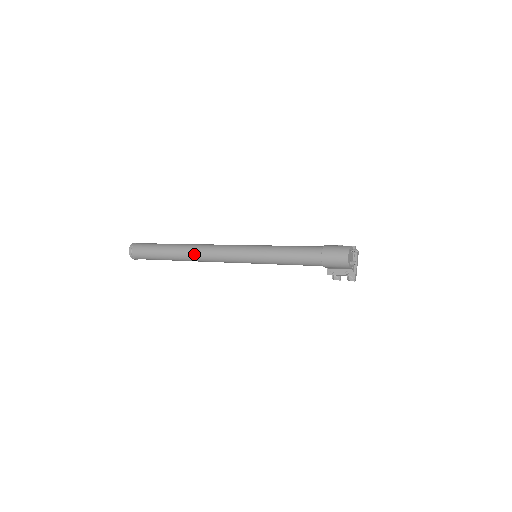
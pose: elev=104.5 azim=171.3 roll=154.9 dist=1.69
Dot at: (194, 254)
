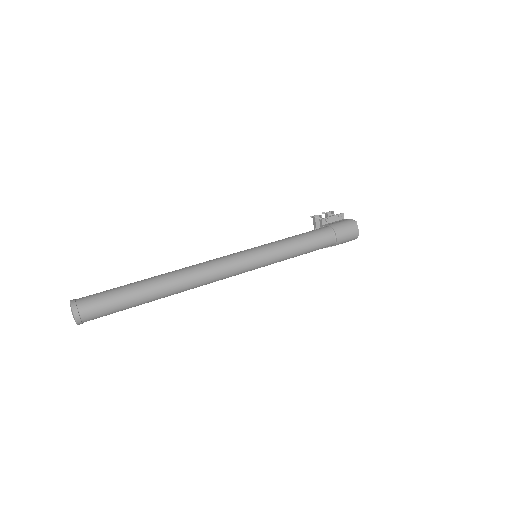
Dot at: (191, 286)
